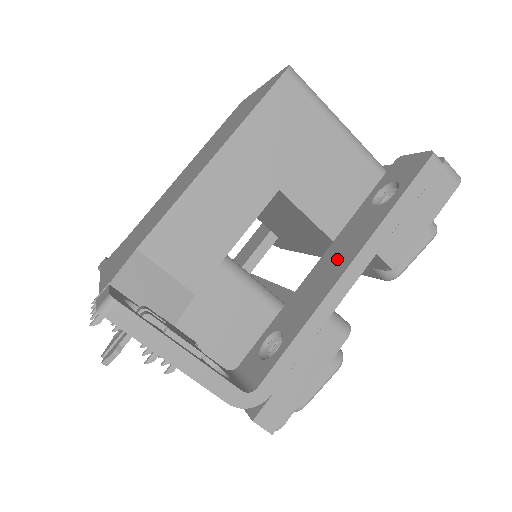
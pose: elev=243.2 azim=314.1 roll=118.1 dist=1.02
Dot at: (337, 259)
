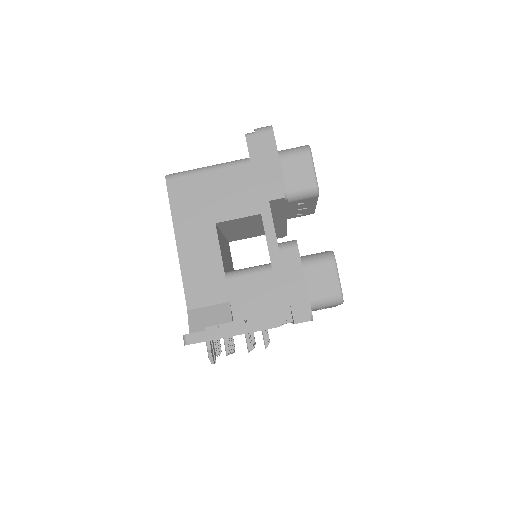
Dot at: occluded
